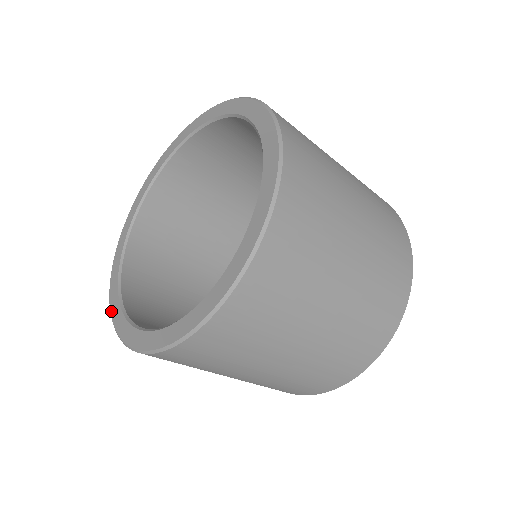
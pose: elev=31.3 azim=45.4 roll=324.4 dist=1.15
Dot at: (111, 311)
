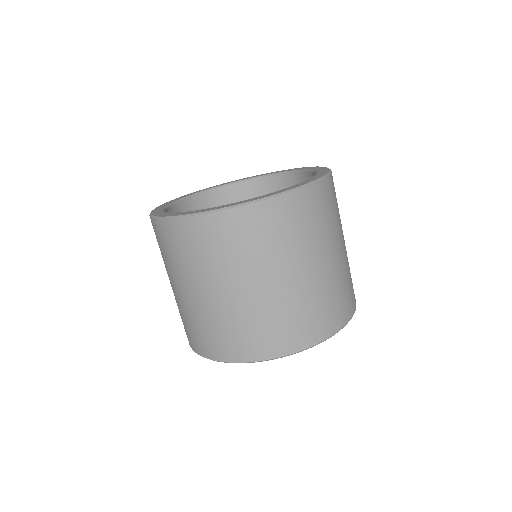
Dot at: (159, 206)
